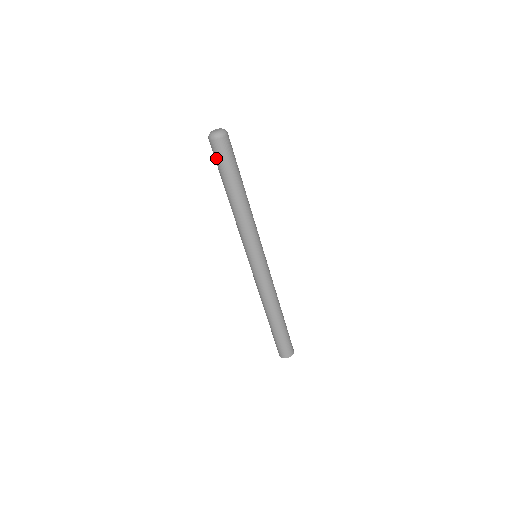
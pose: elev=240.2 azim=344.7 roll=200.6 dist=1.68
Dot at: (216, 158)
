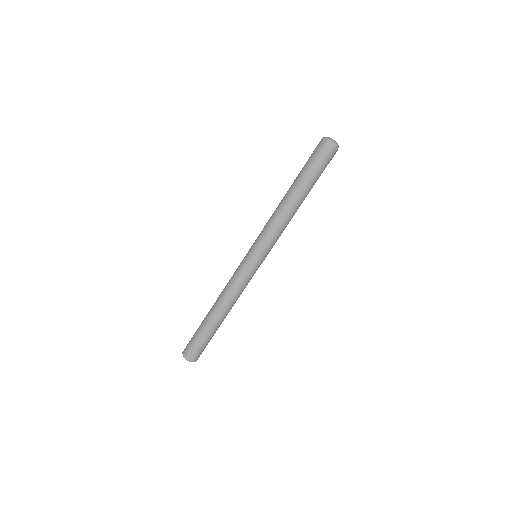
Dot at: (319, 161)
